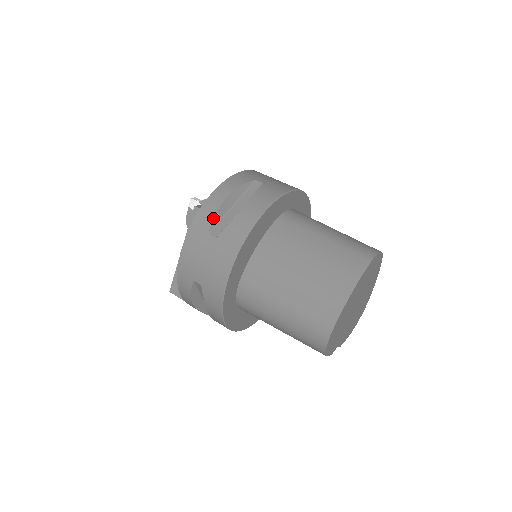
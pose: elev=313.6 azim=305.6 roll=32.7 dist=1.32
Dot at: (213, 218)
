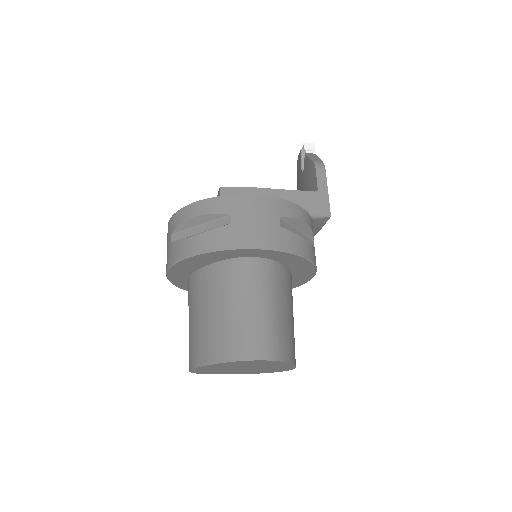
Dot at: (178, 226)
